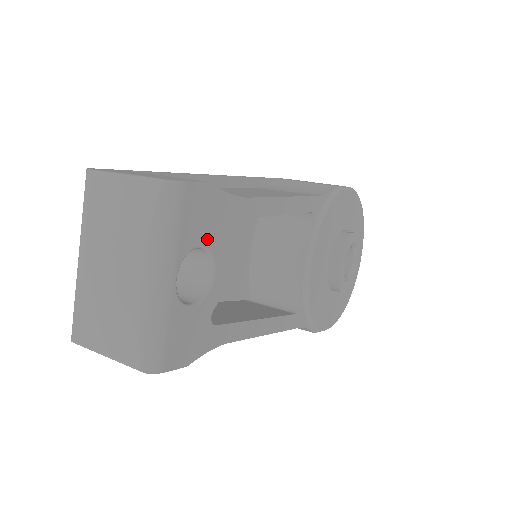
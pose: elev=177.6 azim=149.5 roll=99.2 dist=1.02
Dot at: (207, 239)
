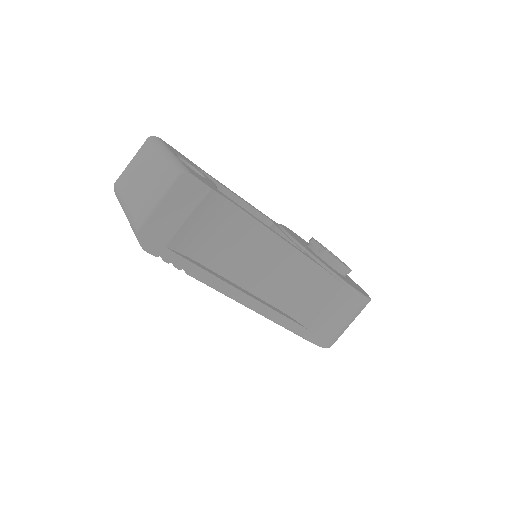
Dot at: (187, 162)
